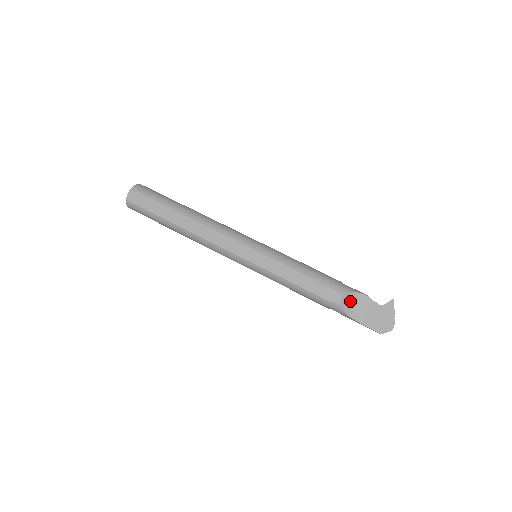
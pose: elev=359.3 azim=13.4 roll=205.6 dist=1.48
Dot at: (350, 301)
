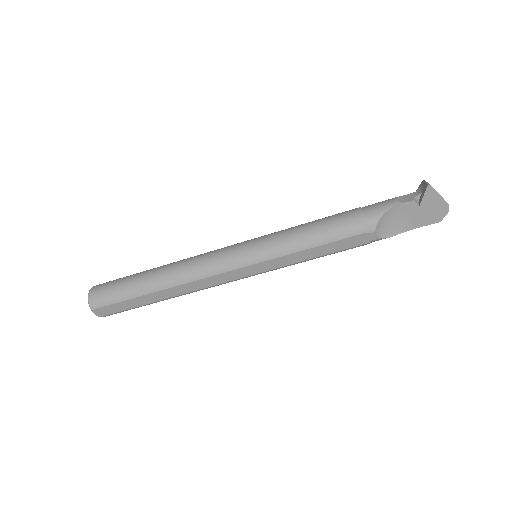
Dot at: (385, 225)
